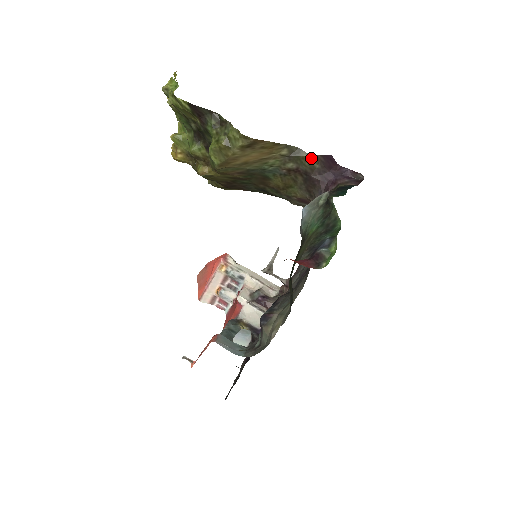
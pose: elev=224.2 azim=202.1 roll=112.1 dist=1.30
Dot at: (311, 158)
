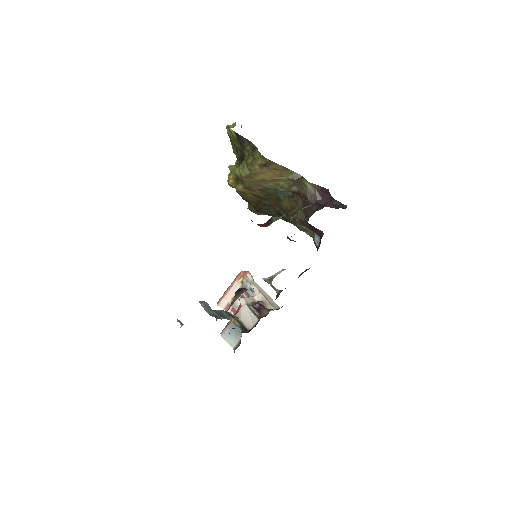
Dot at: (309, 185)
